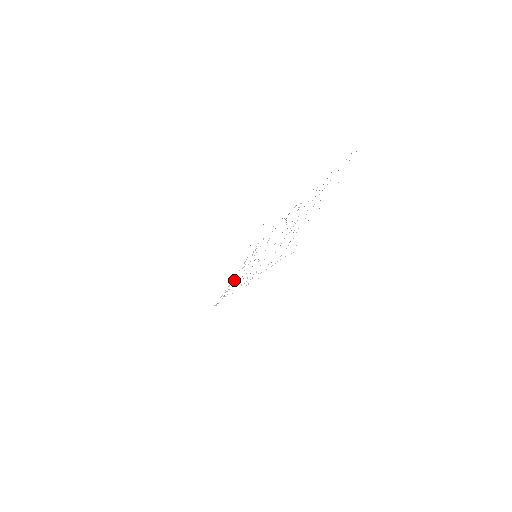
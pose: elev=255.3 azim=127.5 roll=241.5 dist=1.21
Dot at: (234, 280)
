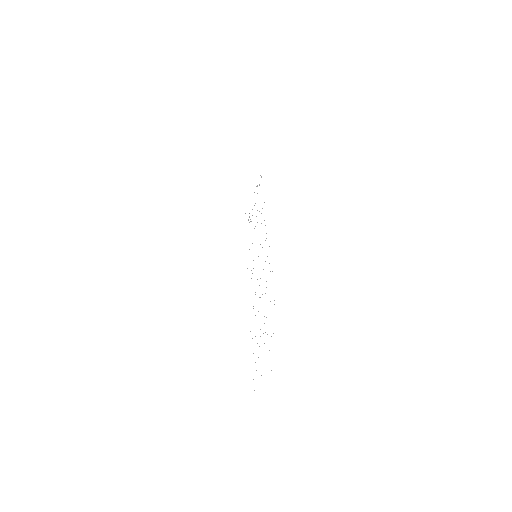
Dot at: occluded
